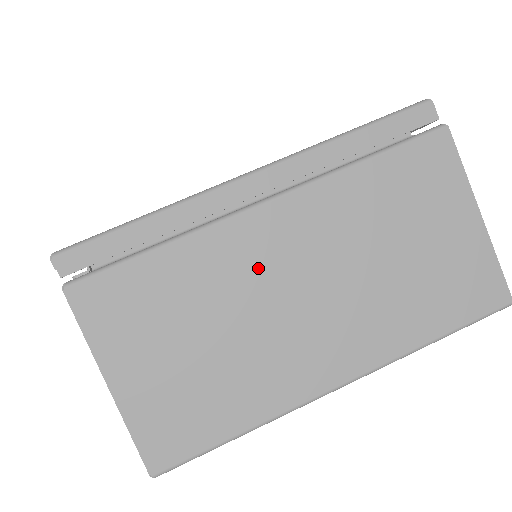
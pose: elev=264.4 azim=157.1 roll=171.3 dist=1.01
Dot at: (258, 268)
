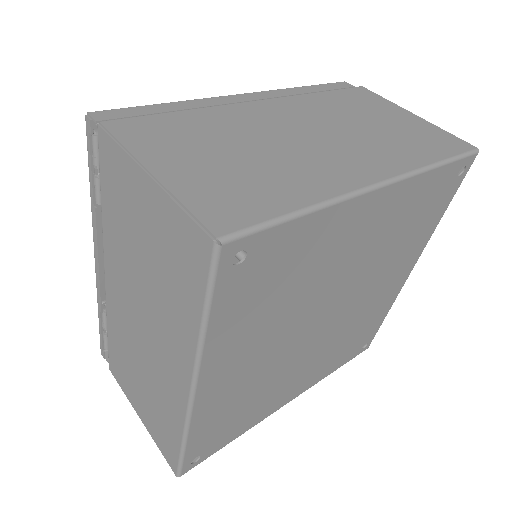
Dot at: (268, 123)
